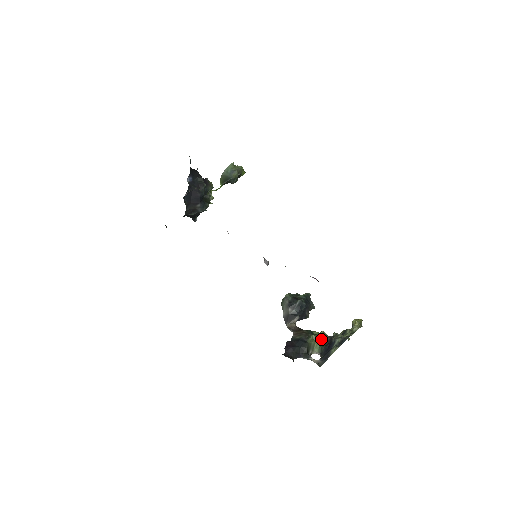
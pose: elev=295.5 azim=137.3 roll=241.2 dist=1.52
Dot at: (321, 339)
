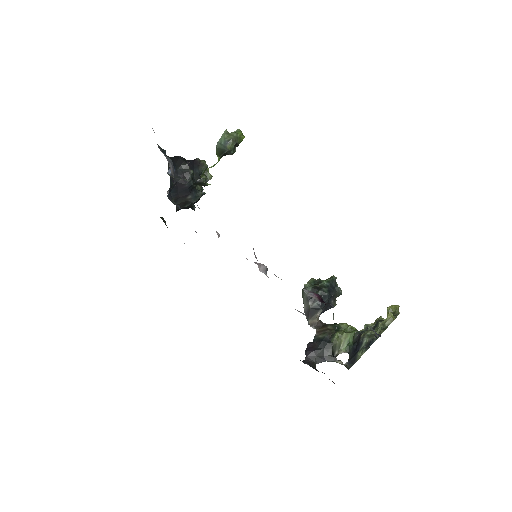
Dot at: (348, 336)
